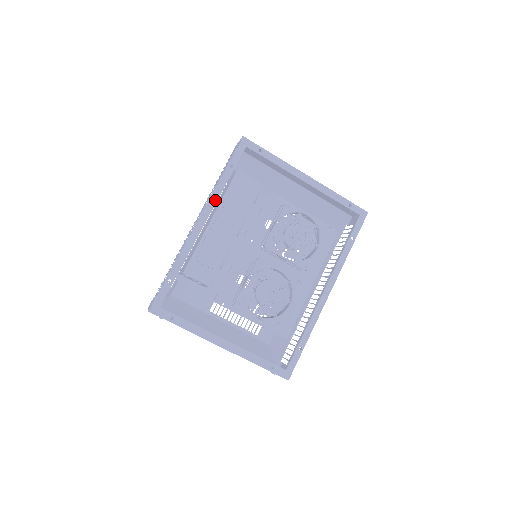
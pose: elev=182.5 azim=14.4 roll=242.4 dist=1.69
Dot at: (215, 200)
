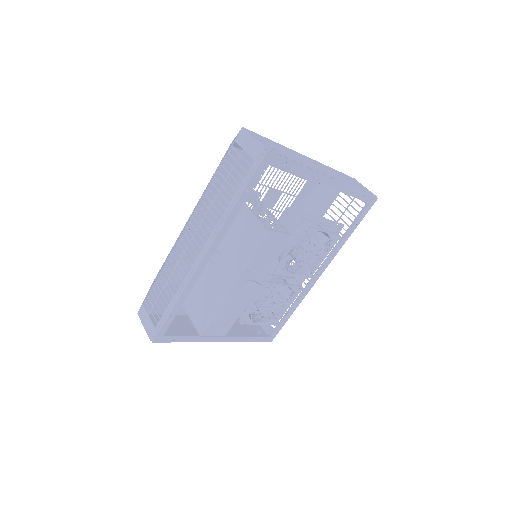
Dot at: (225, 231)
